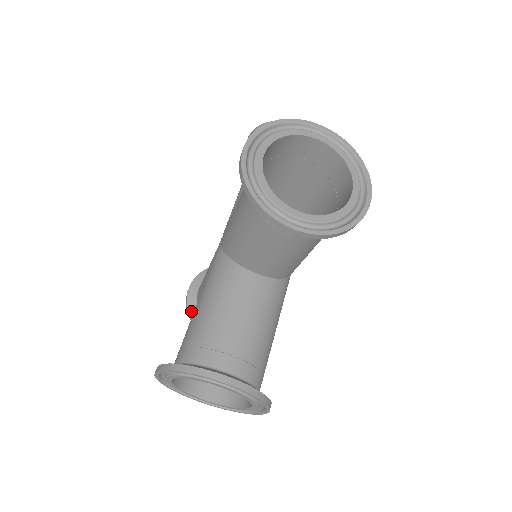
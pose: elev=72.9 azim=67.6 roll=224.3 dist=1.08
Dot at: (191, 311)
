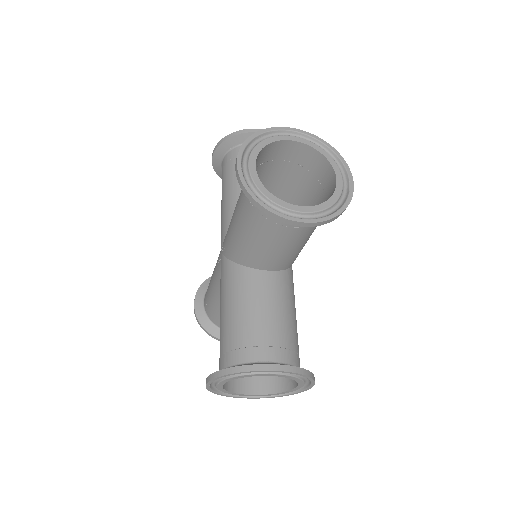
Dot at: (203, 324)
